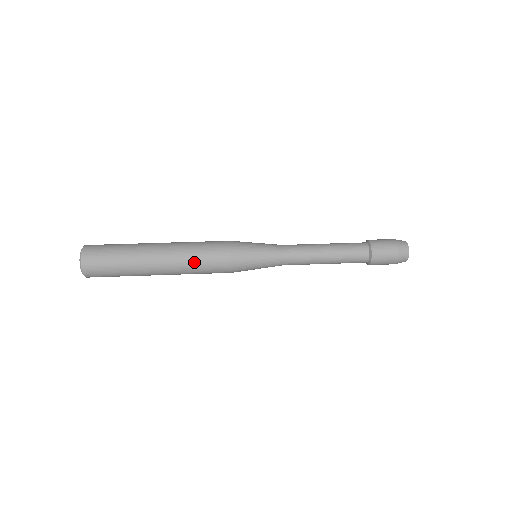
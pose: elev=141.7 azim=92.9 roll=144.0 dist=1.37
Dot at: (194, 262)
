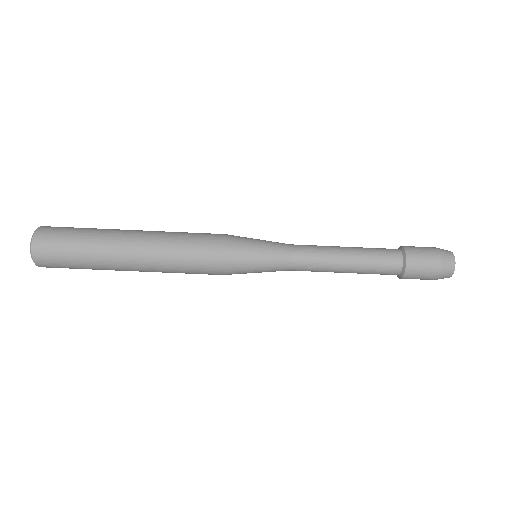
Dot at: occluded
